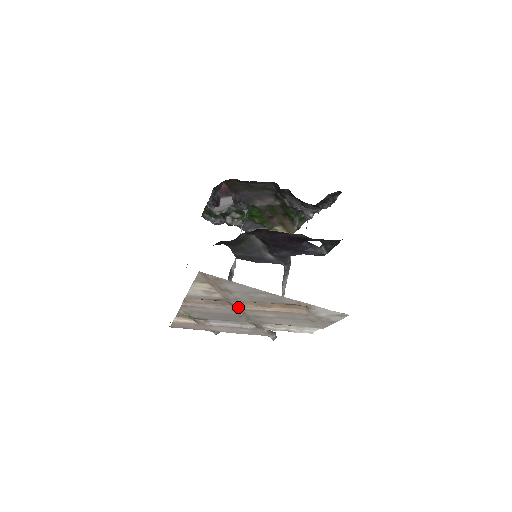
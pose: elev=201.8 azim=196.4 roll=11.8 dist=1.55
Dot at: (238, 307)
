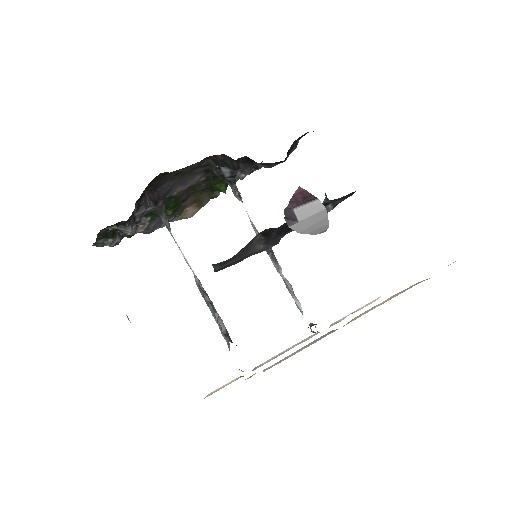
Dot at: occluded
